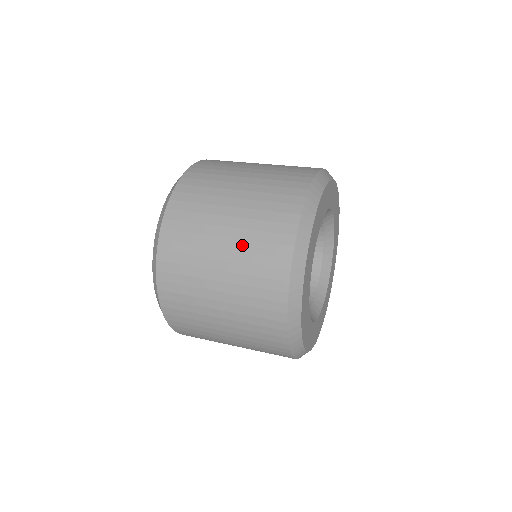
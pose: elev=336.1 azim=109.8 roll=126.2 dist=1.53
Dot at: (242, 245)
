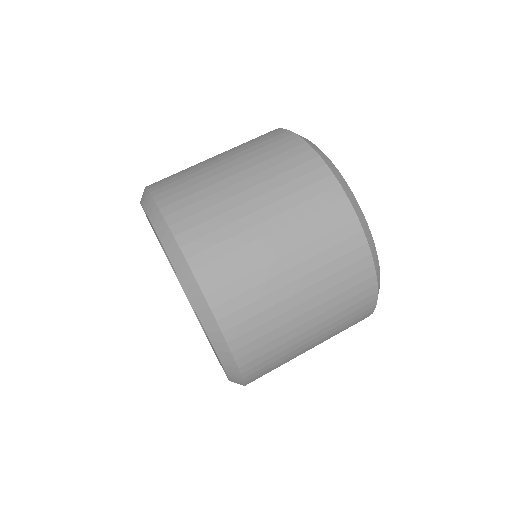
Dot at: (284, 204)
